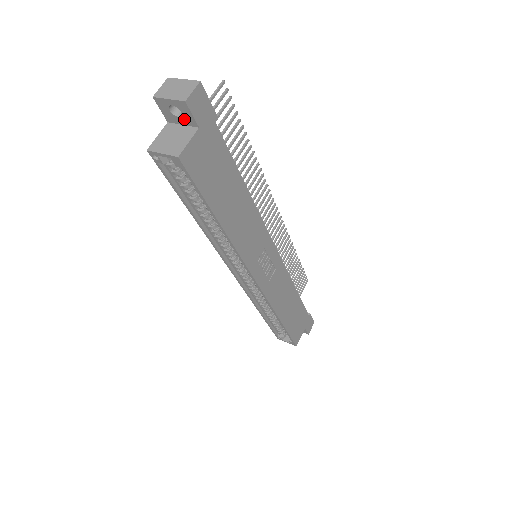
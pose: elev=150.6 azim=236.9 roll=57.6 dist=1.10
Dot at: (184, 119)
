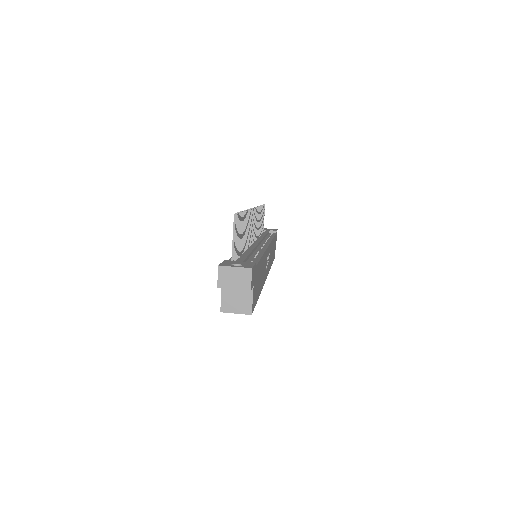
Dot at: occluded
